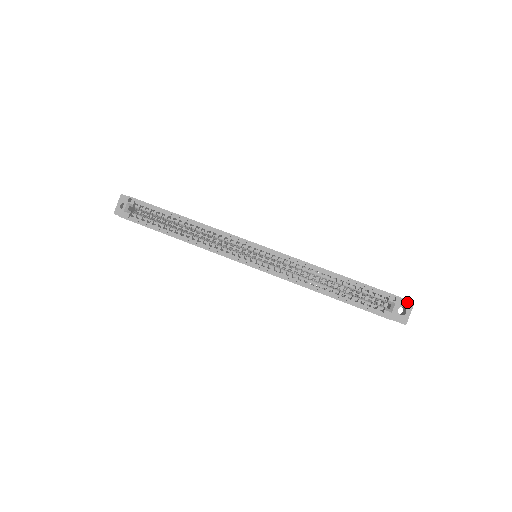
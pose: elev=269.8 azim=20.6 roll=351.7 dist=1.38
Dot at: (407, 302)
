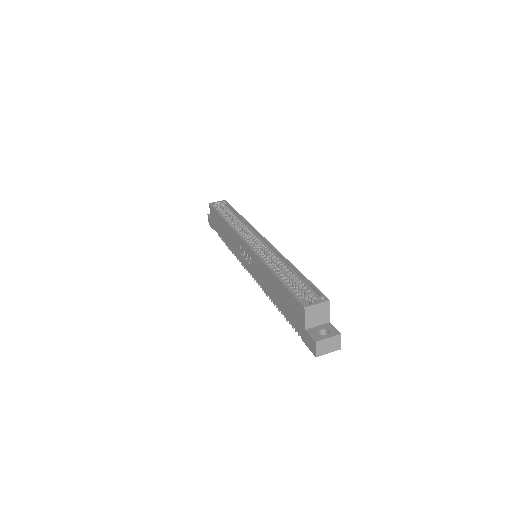
Dot at: (335, 330)
